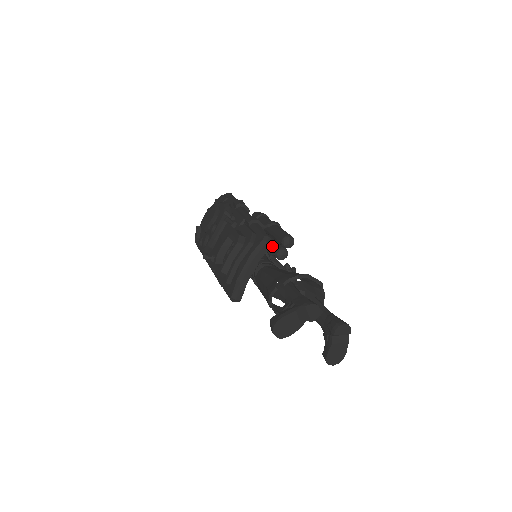
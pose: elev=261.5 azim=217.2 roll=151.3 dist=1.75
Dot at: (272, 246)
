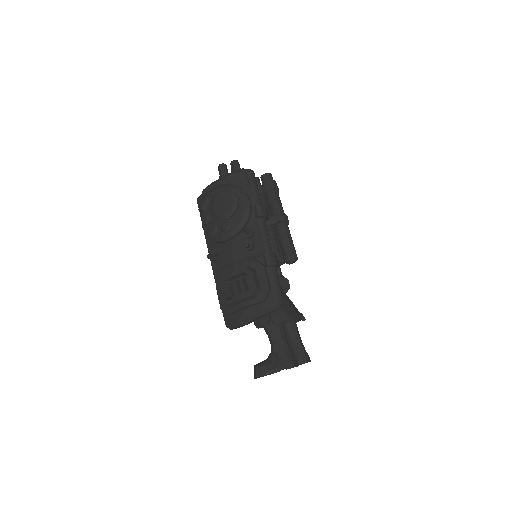
Dot at: occluded
